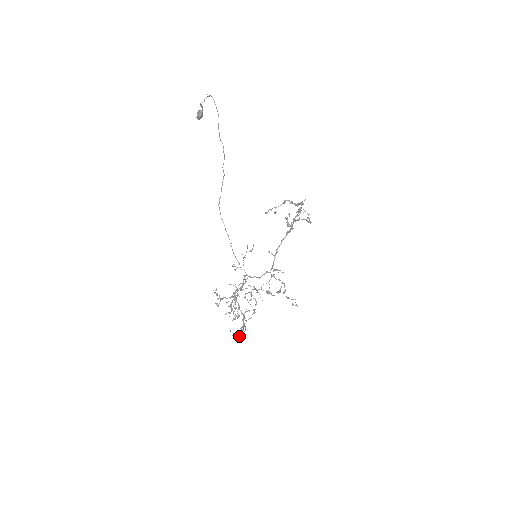
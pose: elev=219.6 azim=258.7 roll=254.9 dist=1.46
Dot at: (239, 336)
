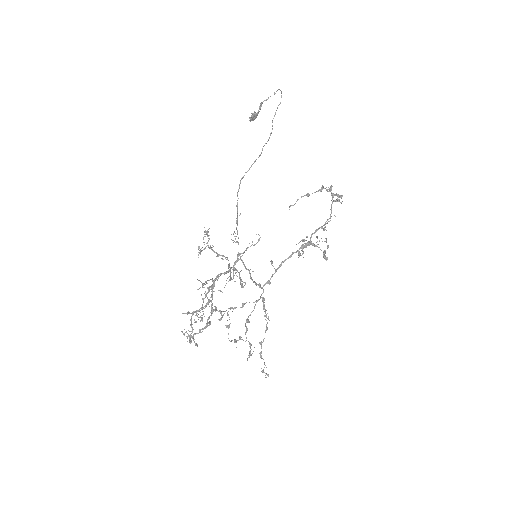
Dot at: (193, 338)
